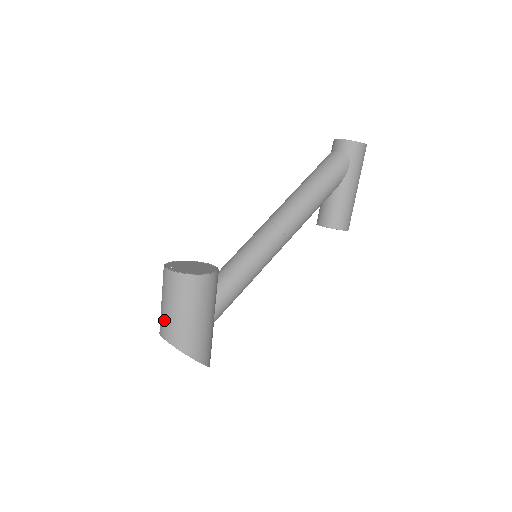
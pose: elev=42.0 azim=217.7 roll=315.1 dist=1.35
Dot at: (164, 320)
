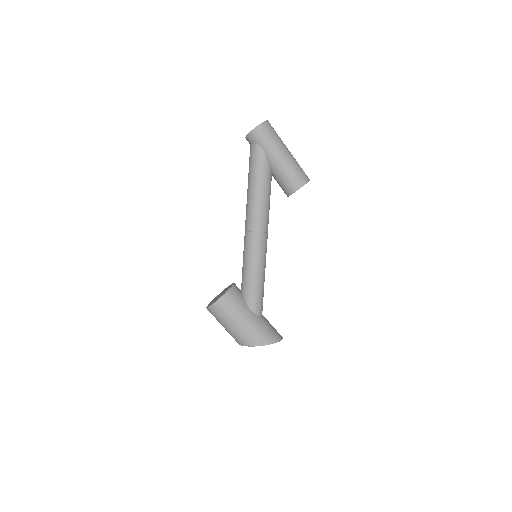
Dot at: occluded
